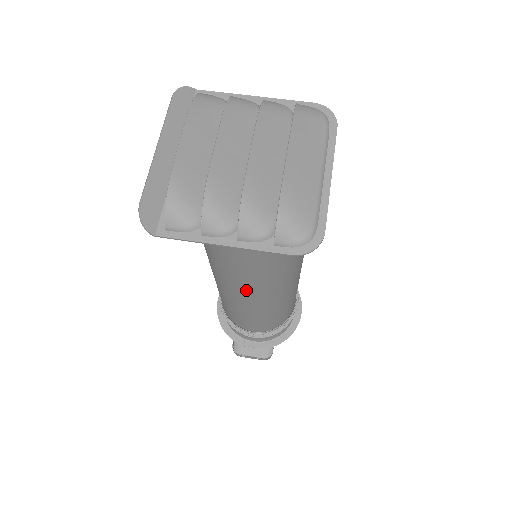
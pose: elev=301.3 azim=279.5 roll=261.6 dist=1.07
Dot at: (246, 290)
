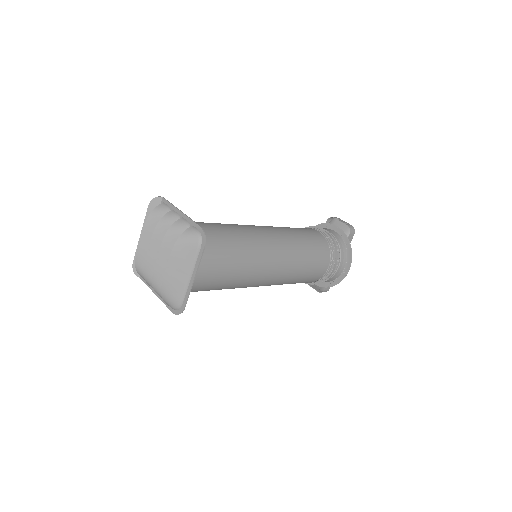
Dot at: occluded
